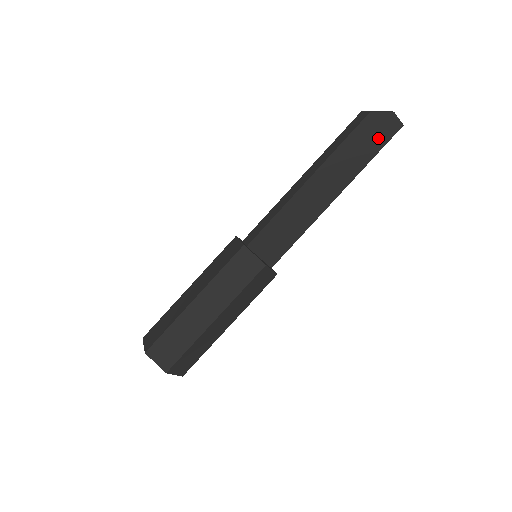
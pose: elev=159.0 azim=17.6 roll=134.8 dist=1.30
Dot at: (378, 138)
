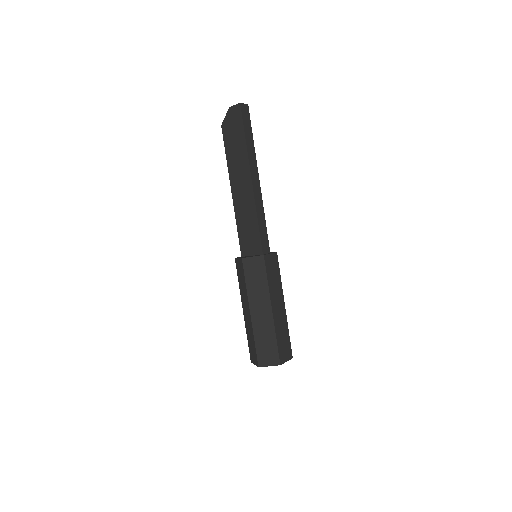
Dot at: (237, 127)
